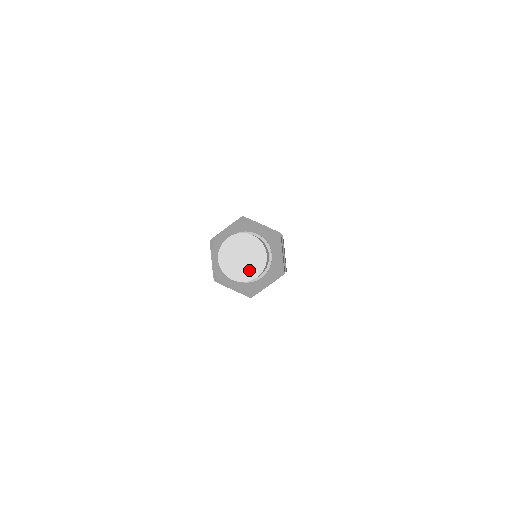
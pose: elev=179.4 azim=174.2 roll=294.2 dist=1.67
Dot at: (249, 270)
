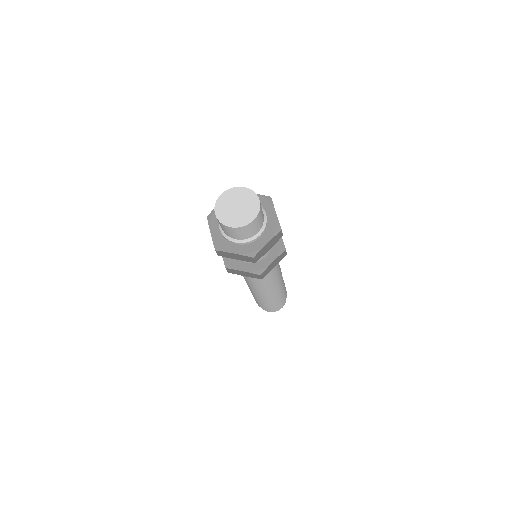
Dot at: (232, 218)
